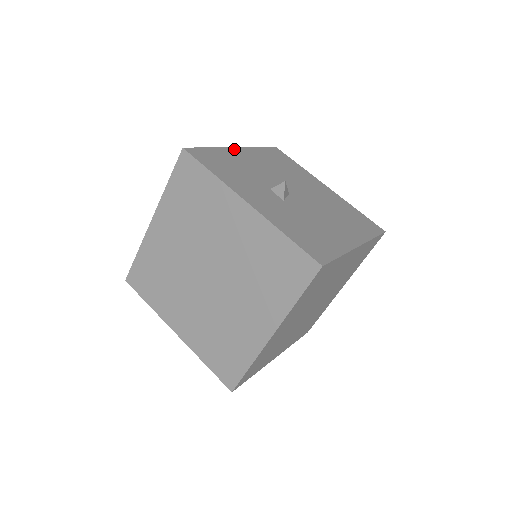
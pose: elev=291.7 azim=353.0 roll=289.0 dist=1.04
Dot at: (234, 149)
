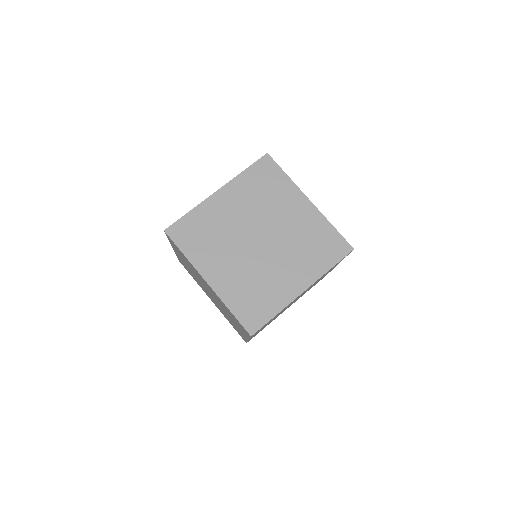
Dot at: occluded
